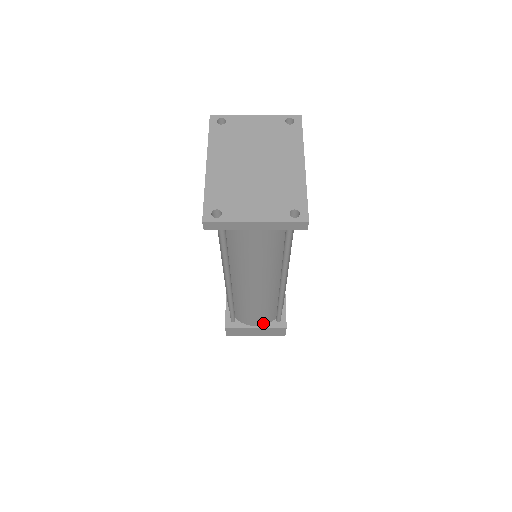
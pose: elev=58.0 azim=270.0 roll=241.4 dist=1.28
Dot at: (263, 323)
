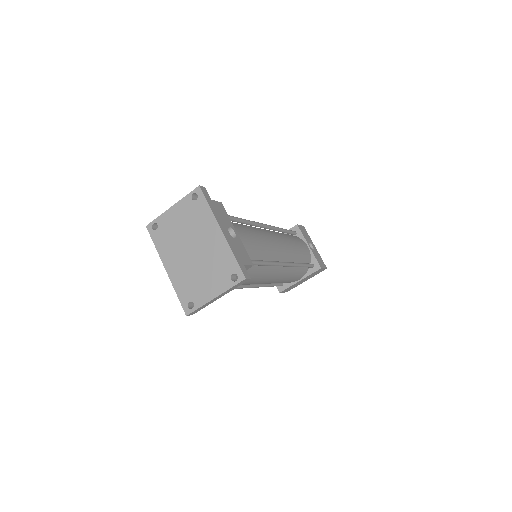
Dot at: (302, 276)
